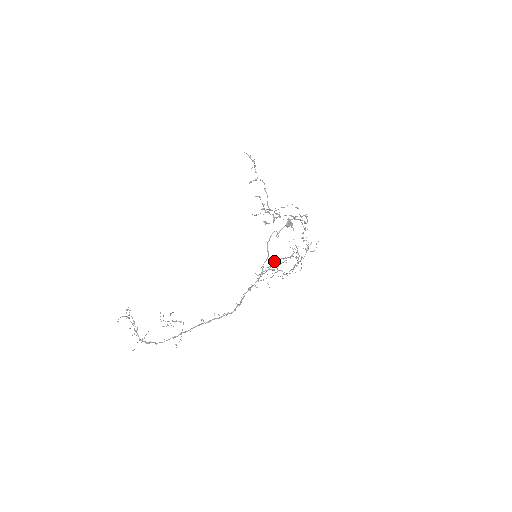
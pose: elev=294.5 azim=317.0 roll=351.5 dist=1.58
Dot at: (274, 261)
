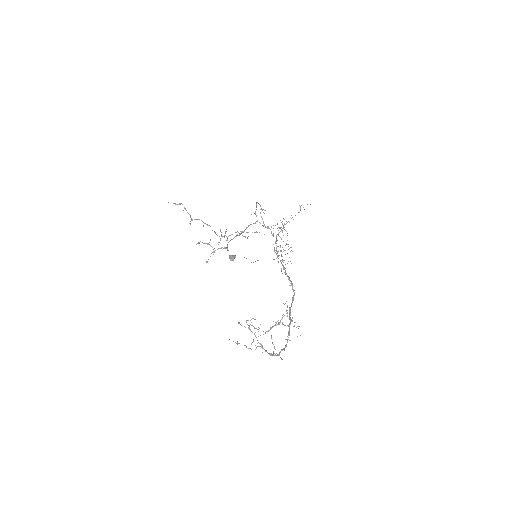
Dot at: (275, 241)
